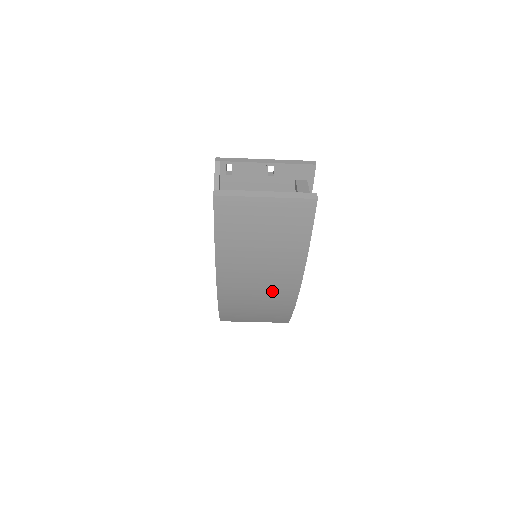
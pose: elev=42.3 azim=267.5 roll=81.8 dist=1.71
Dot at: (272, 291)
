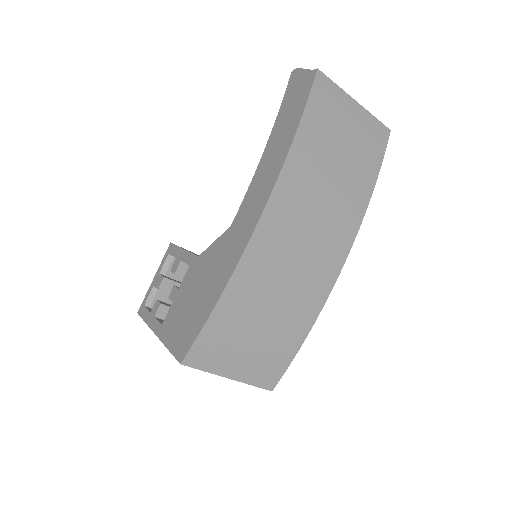
Dot at: (313, 262)
